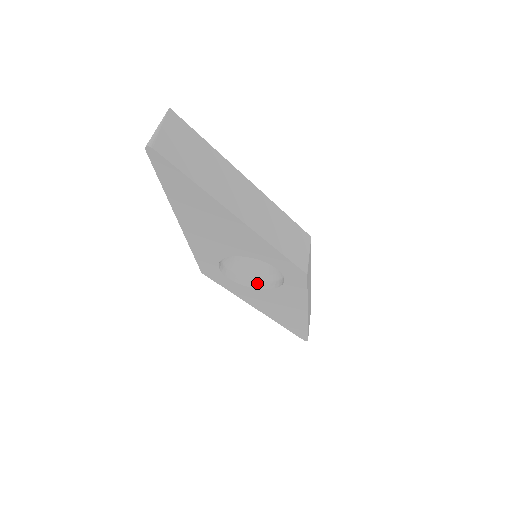
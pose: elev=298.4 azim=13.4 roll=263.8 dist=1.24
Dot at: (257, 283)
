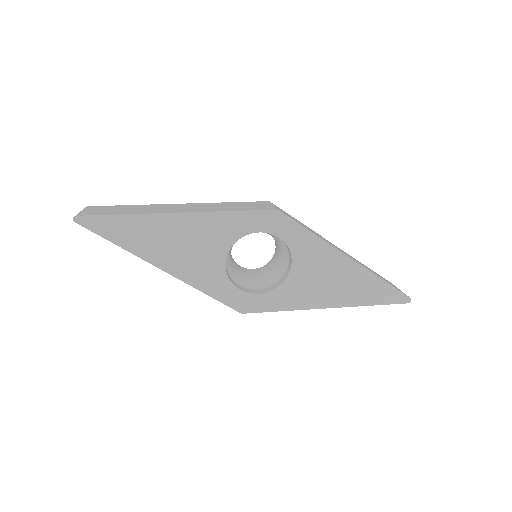
Dot at: (284, 276)
